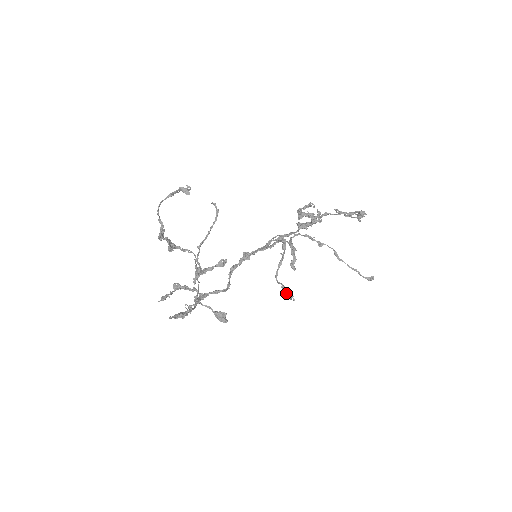
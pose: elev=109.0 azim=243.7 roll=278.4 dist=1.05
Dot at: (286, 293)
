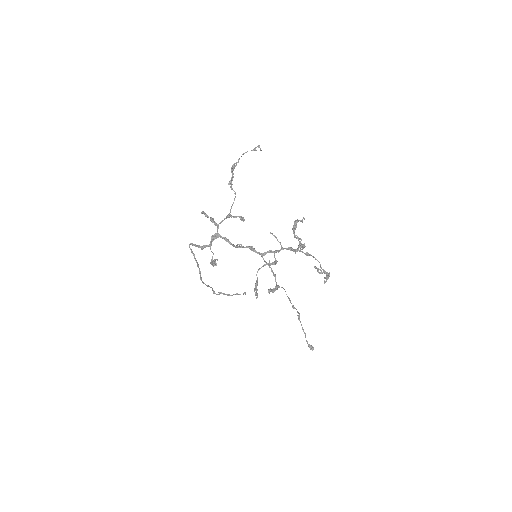
Dot at: (256, 287)
